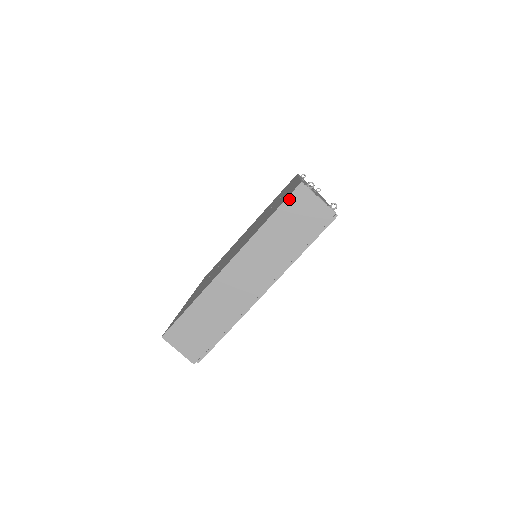
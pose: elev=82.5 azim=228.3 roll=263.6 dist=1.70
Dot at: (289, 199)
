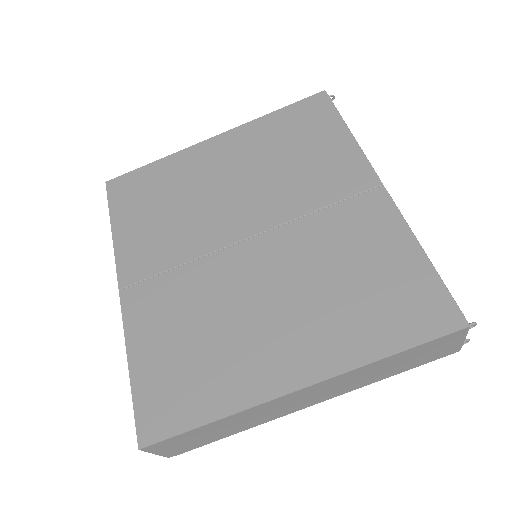
Dot at: (438, 339)
